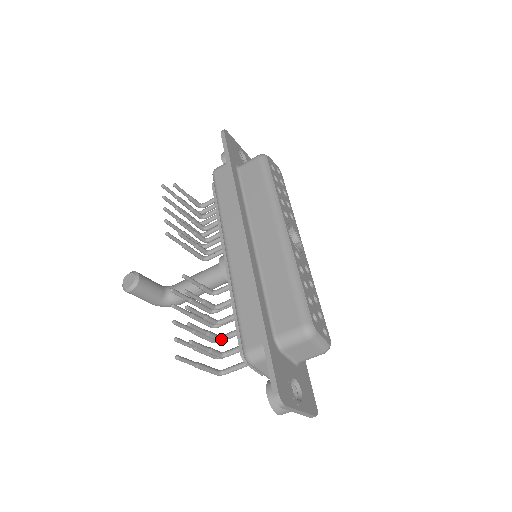
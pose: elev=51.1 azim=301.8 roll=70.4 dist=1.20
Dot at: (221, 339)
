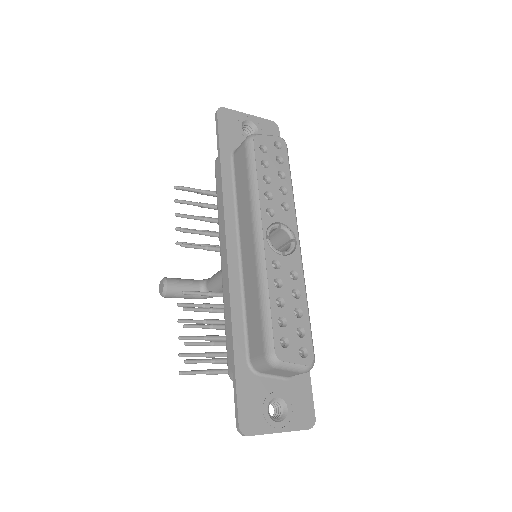
Dot at: occluded
